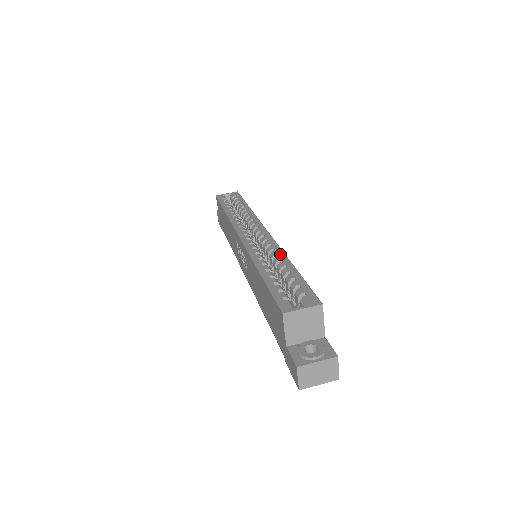
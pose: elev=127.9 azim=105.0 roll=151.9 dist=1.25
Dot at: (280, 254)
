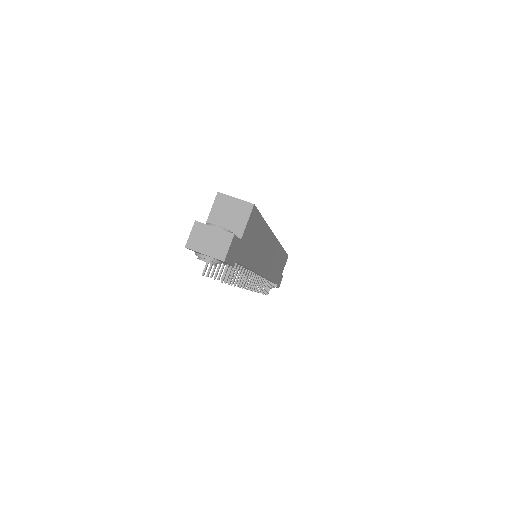
Dot at: occluded
